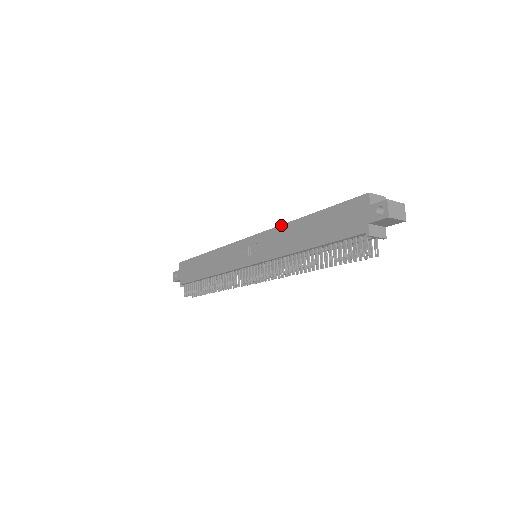
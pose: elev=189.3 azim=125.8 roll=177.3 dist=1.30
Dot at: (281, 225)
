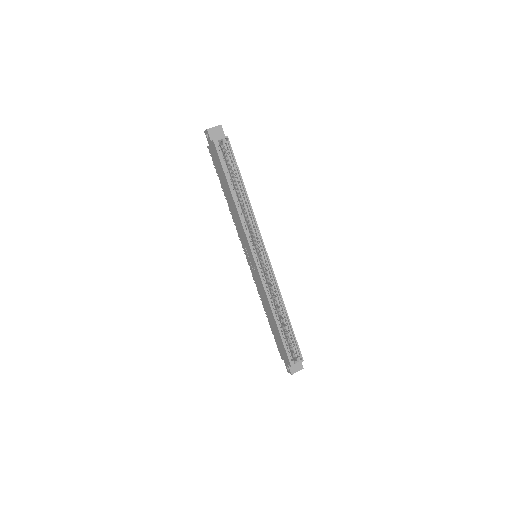
Dot at: (267, 299)
